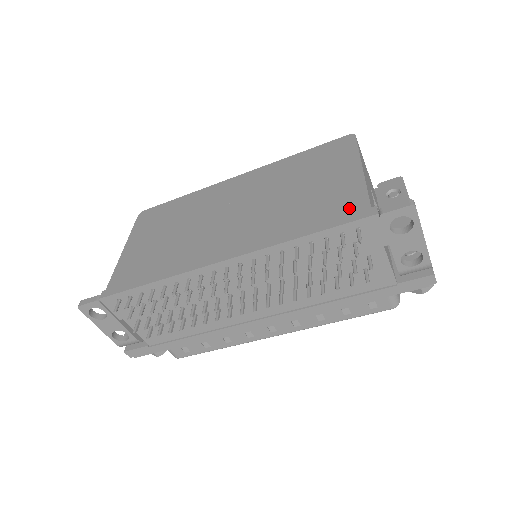
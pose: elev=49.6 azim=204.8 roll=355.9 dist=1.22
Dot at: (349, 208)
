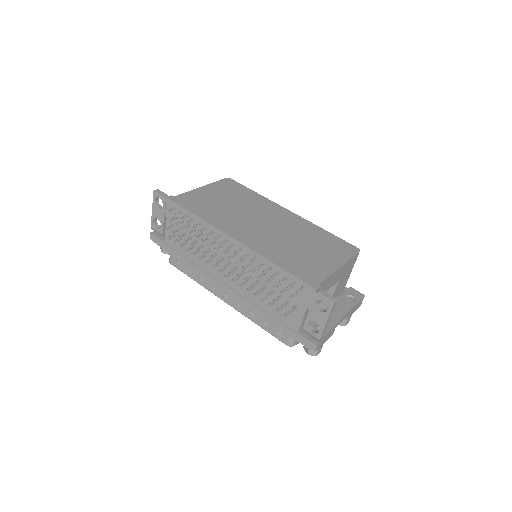
Dot at: (310, 276)
